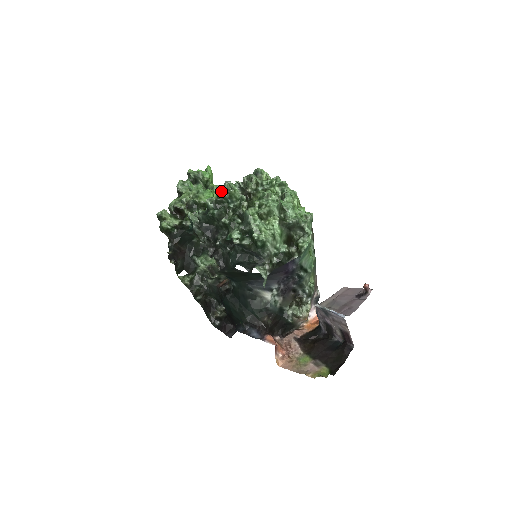
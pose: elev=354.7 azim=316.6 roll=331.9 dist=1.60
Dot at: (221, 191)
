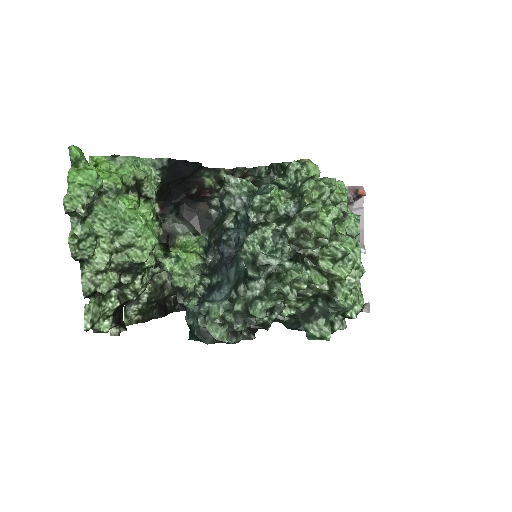
Dot at: (288, 298)
